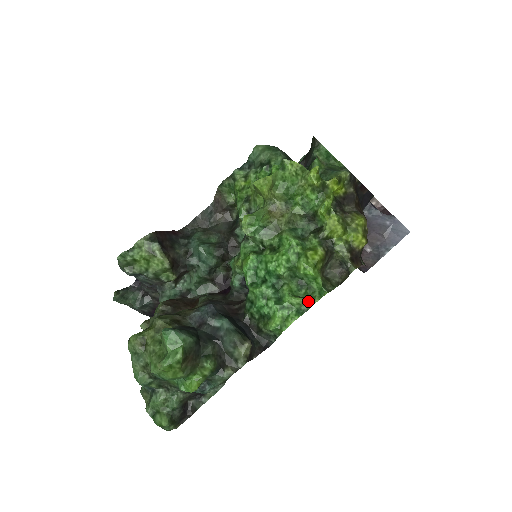
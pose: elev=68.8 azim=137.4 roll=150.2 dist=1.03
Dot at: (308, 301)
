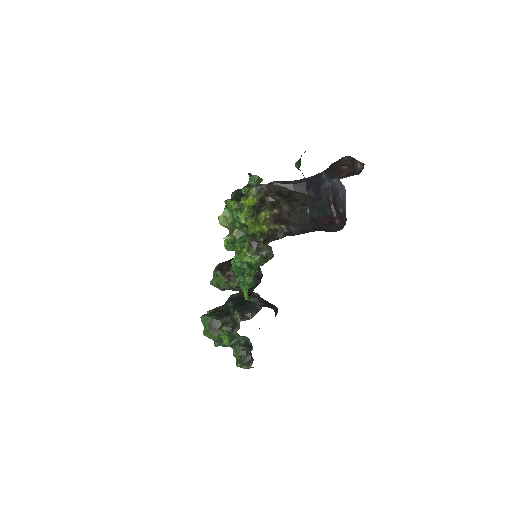
Dot at: occluded
